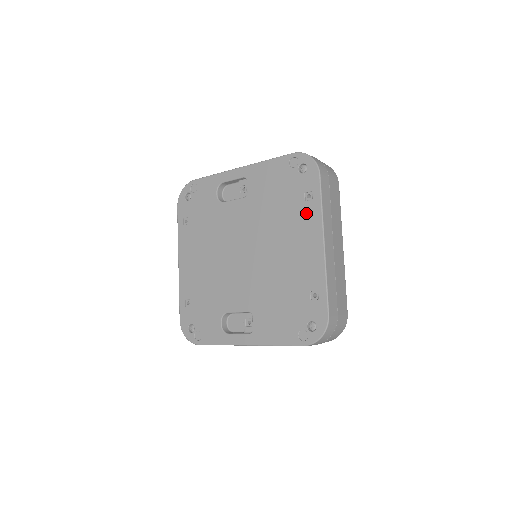
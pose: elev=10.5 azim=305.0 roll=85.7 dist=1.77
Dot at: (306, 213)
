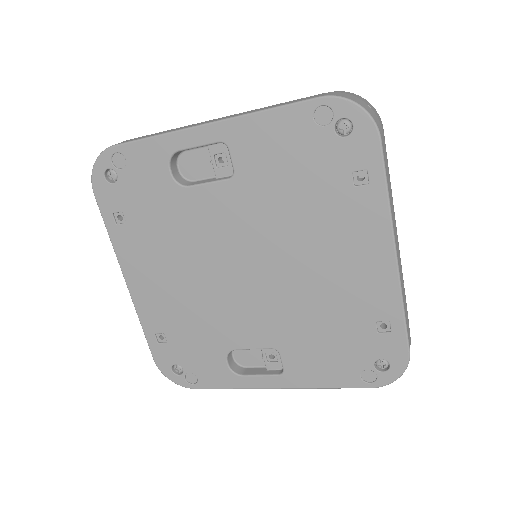
Dot at: (359, 207)
